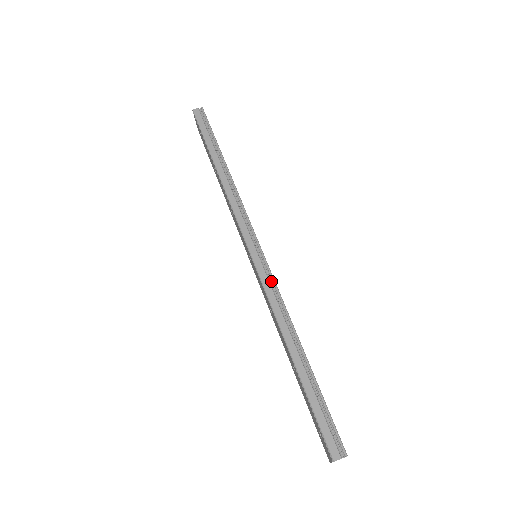
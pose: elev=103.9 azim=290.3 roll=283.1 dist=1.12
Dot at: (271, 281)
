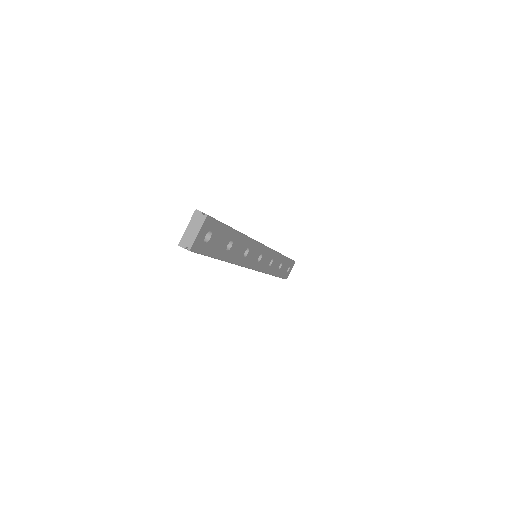
Dot at: occluded
